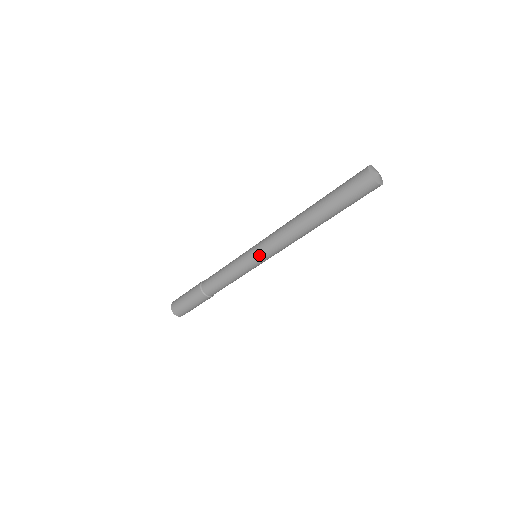
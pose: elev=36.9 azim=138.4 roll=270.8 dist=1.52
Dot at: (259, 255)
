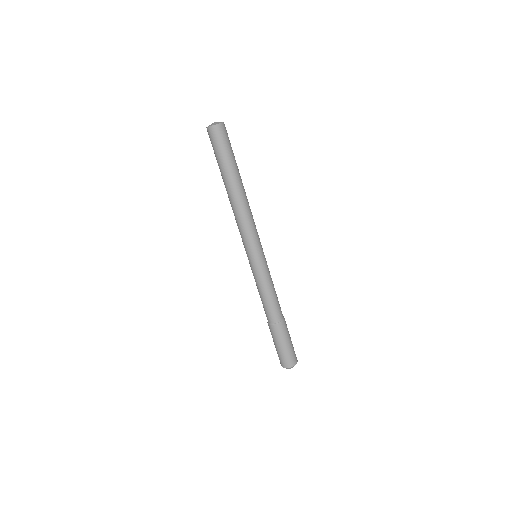
Dot at: (248, 250)
